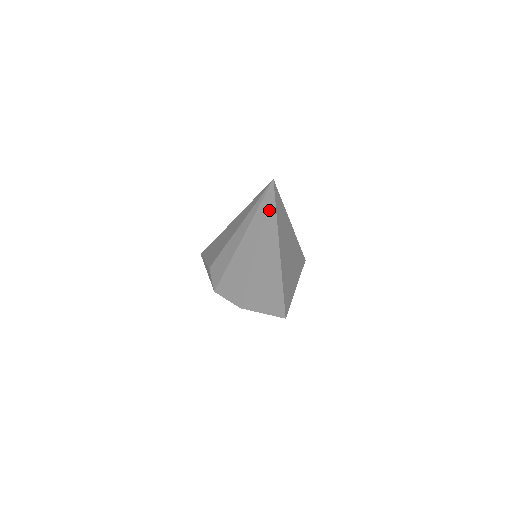
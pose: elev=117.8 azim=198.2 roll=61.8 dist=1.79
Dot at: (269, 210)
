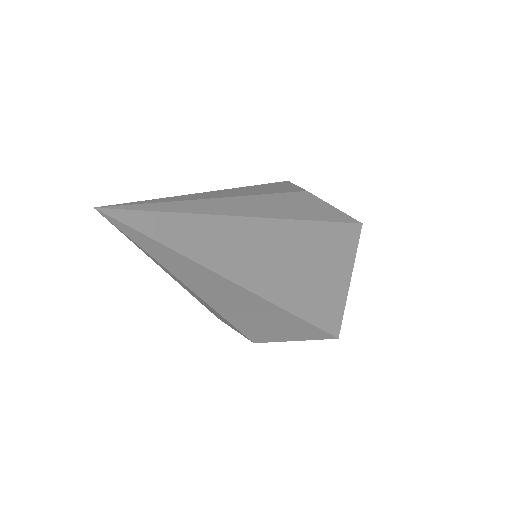
Dot at: (148, 246)
